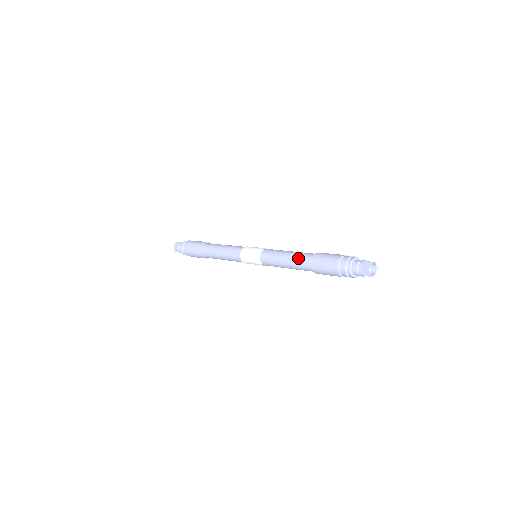
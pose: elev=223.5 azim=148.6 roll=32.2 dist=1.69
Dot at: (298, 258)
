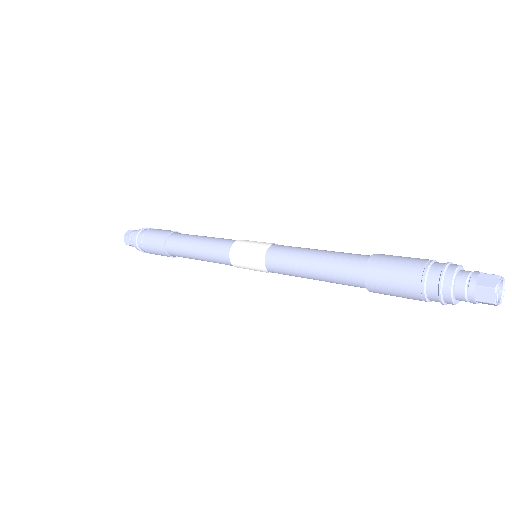
Dot at: (338, 261)
